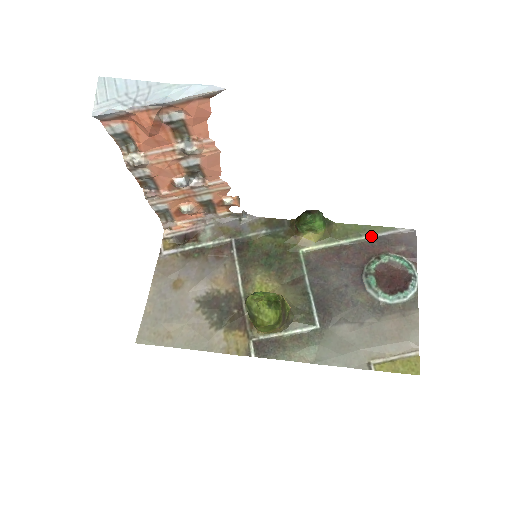
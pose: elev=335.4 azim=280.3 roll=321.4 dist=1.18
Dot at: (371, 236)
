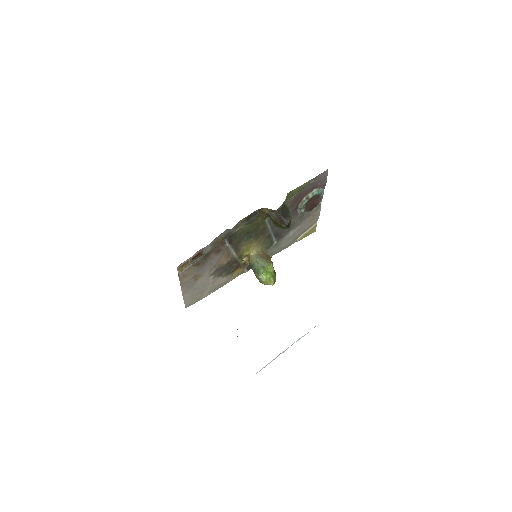
Dot at: (305, 187)
